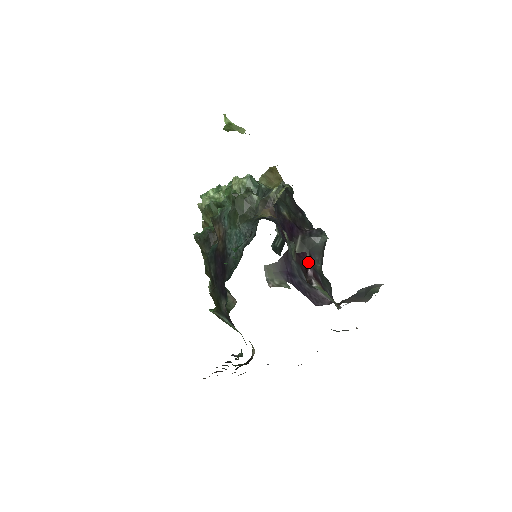
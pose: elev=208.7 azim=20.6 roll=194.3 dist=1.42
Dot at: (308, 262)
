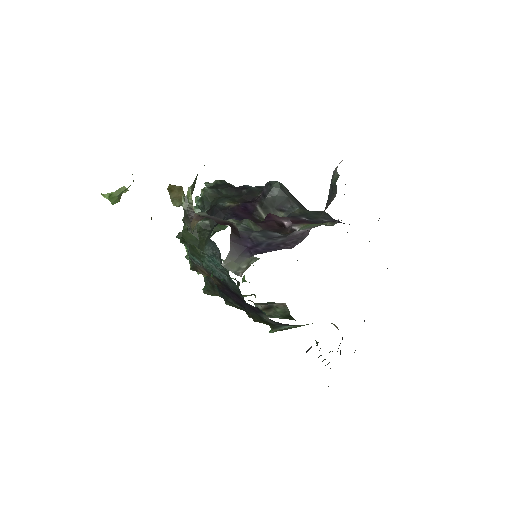
Dot at: (278, 218)
